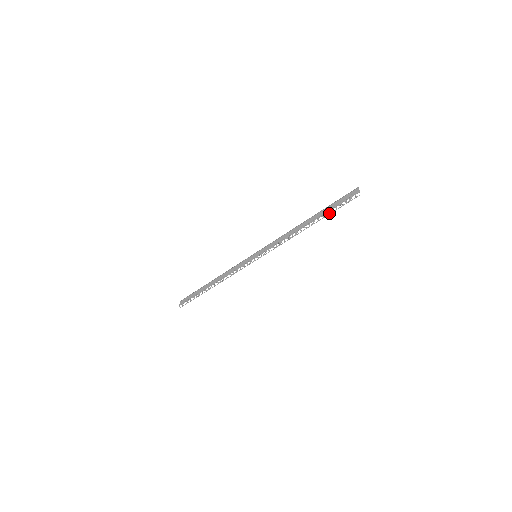
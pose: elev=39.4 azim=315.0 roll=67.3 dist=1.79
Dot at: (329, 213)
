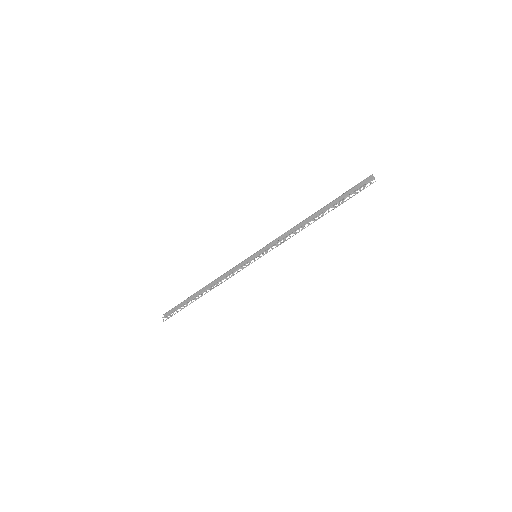
Dot at: (341, 203)
